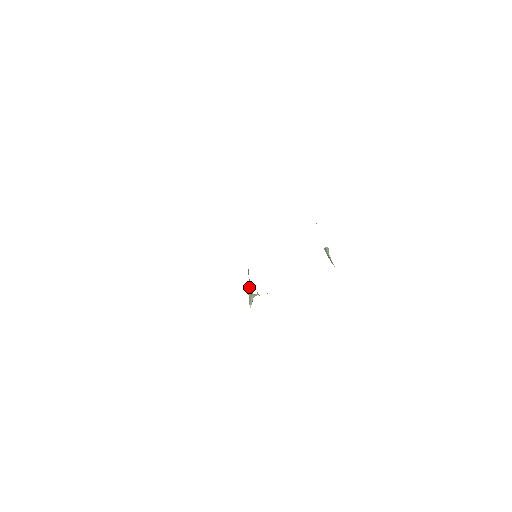
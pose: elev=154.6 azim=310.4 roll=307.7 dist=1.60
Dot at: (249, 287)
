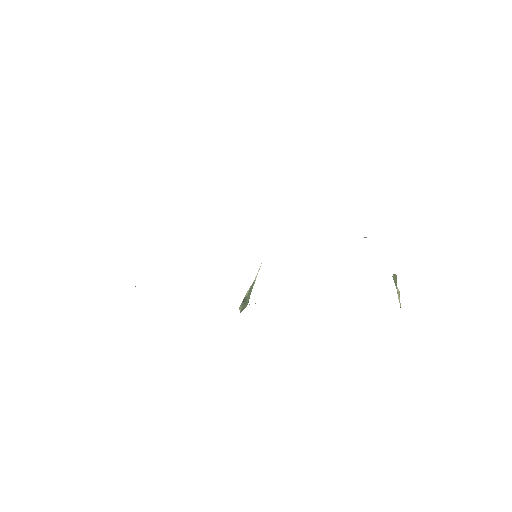
Dot at: (249, 289)
